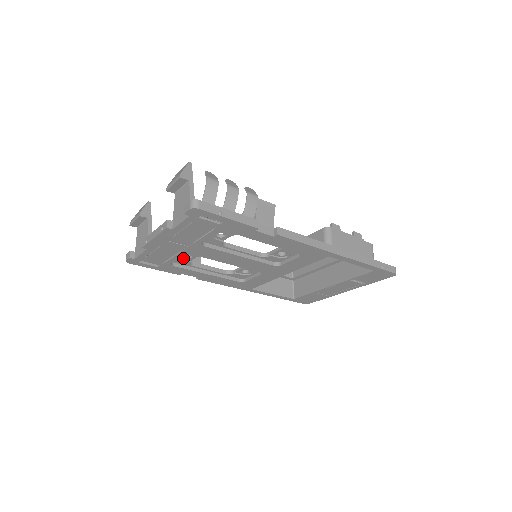
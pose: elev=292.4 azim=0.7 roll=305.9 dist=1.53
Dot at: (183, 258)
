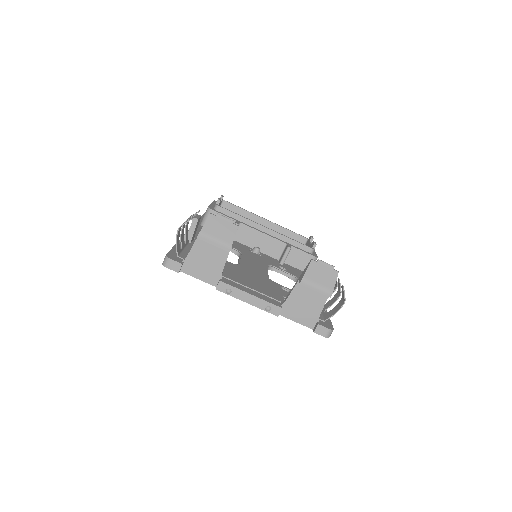
Dot at: occluded
